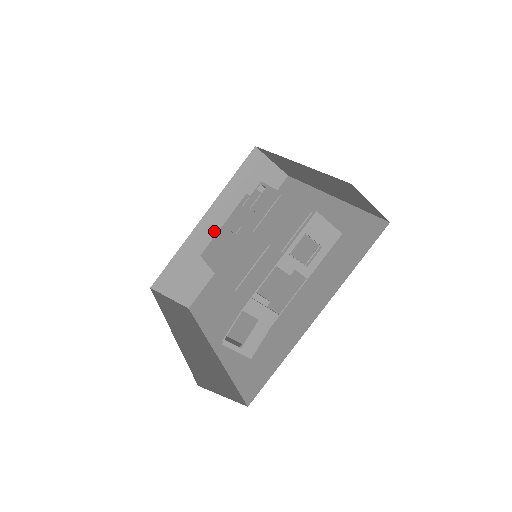
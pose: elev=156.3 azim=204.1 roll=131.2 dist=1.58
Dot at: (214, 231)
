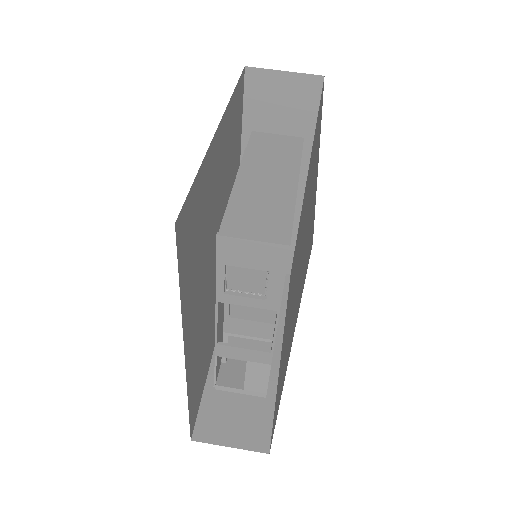
Dot at: occluded
